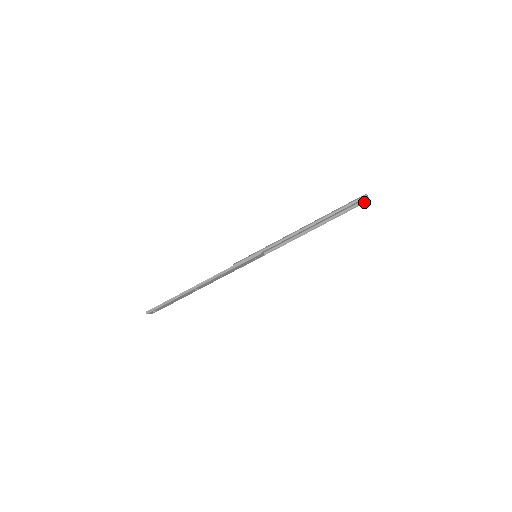
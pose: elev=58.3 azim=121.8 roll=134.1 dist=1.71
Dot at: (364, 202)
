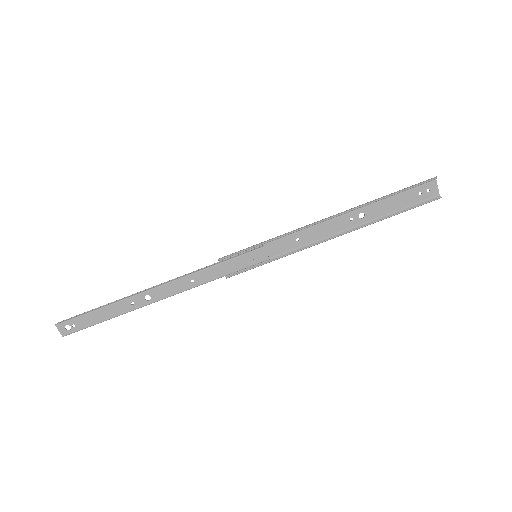
Dot at: (433, 199)
